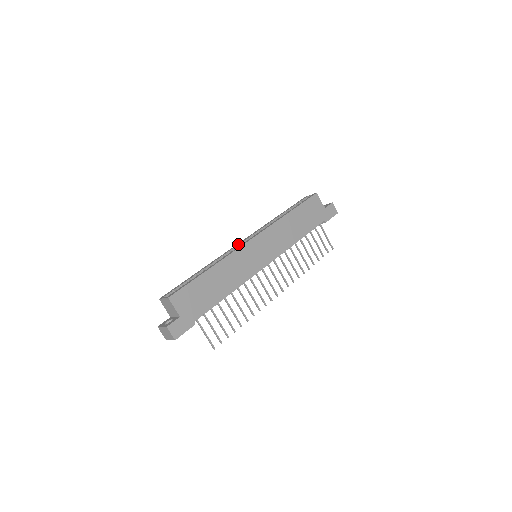
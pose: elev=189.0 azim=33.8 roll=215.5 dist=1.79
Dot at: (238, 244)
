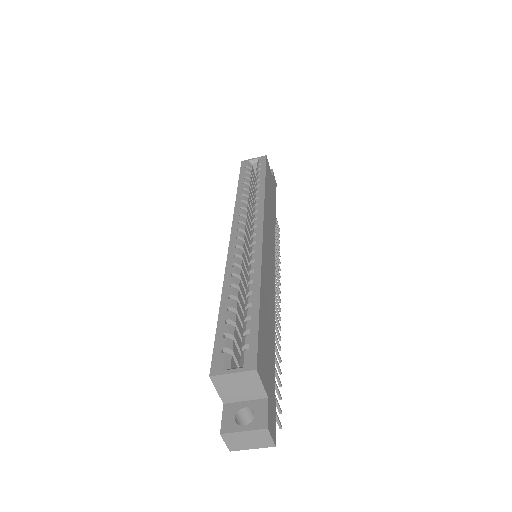
Dot at: (237, 240)
